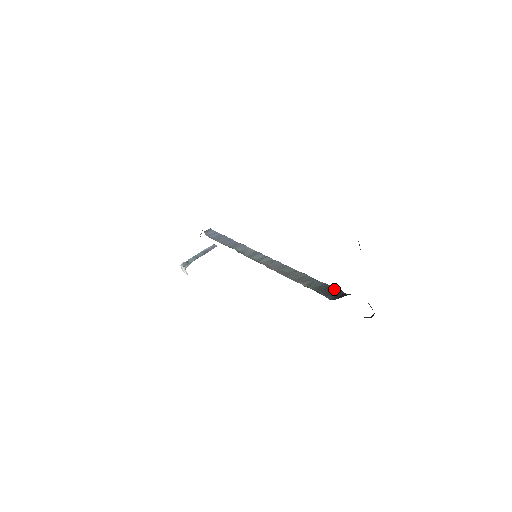
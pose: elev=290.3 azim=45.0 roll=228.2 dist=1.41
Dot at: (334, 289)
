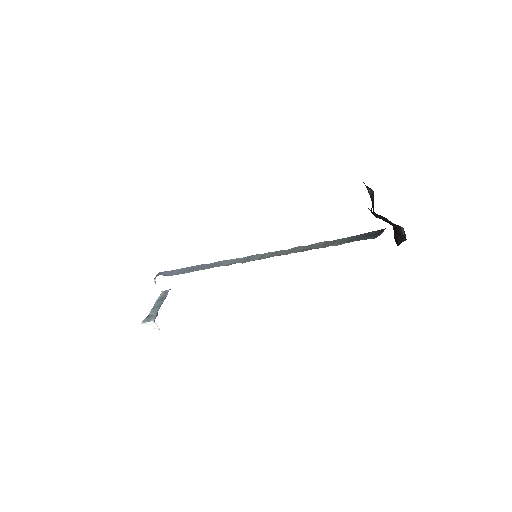
Dot at: (366, 233)
